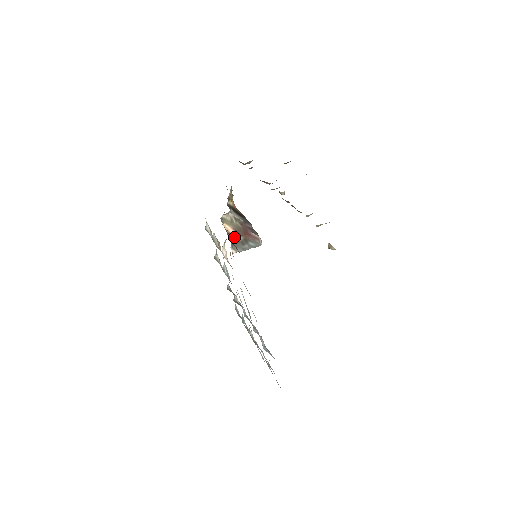
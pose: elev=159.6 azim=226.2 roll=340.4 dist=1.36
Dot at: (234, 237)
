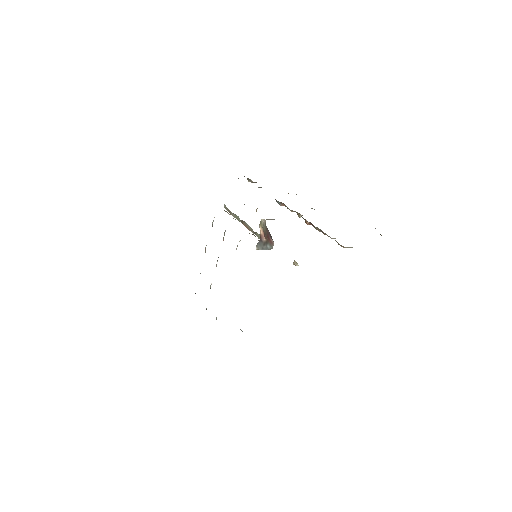
Dot at: (262, 238)
